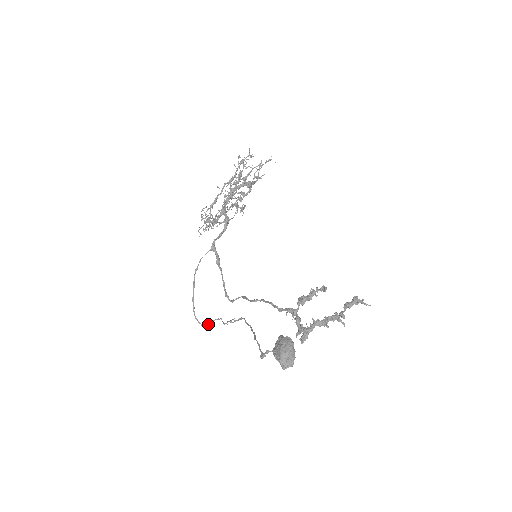
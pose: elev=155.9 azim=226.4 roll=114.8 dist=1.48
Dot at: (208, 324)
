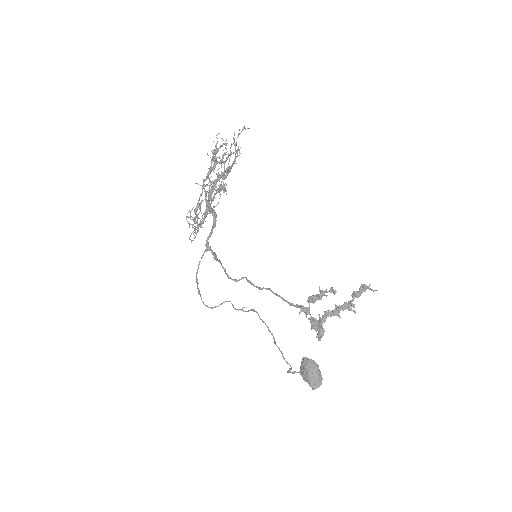
Dot at: (218, 306)
